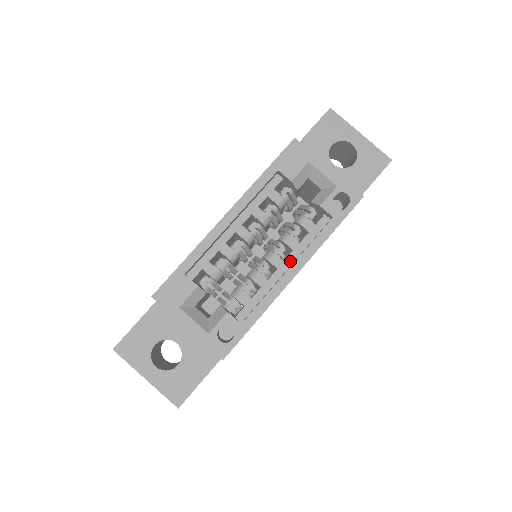
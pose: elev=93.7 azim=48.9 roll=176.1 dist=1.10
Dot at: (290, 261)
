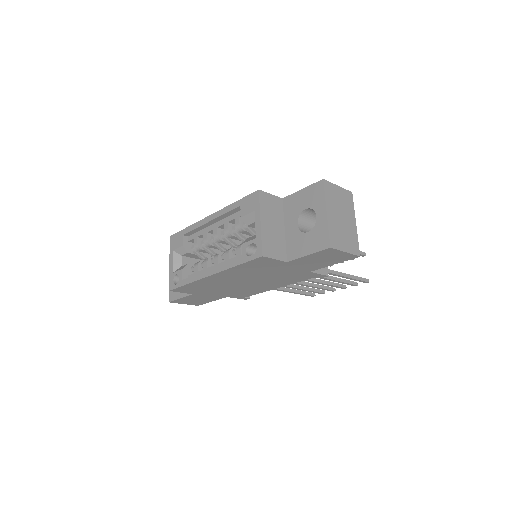
Dot at: occluded
